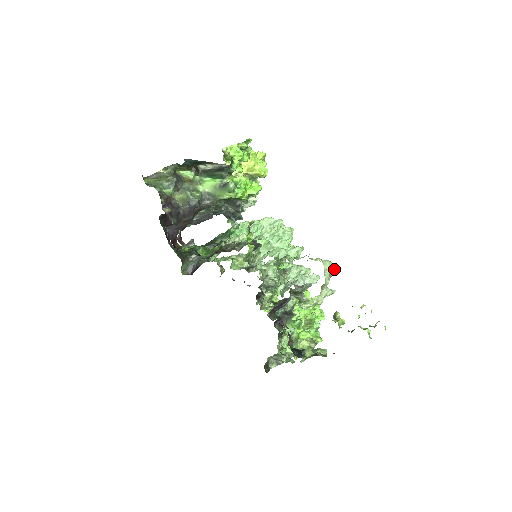
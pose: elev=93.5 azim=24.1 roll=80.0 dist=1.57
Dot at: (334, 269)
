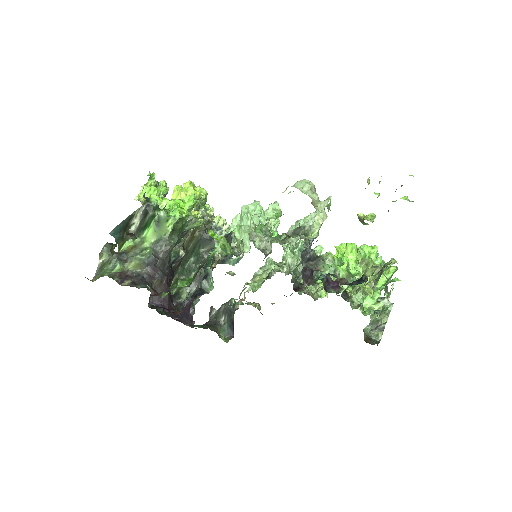
Dot at: (309, 182)
